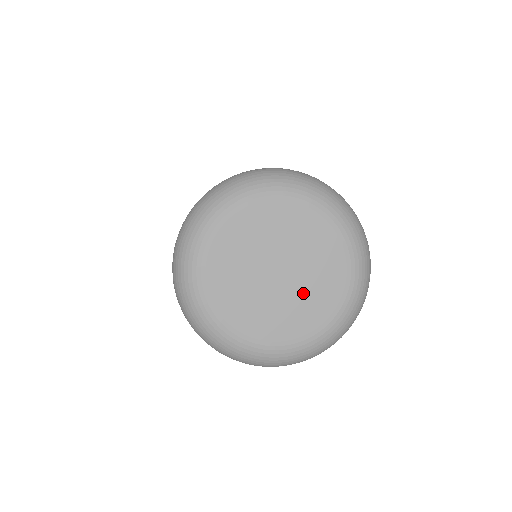
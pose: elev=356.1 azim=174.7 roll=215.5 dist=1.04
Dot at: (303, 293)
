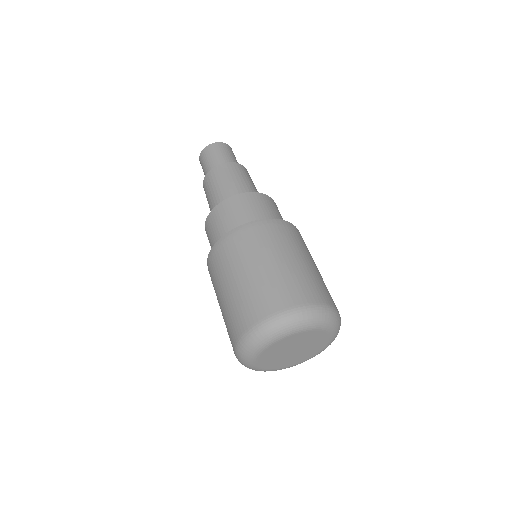
Dot at: (301, 355)
